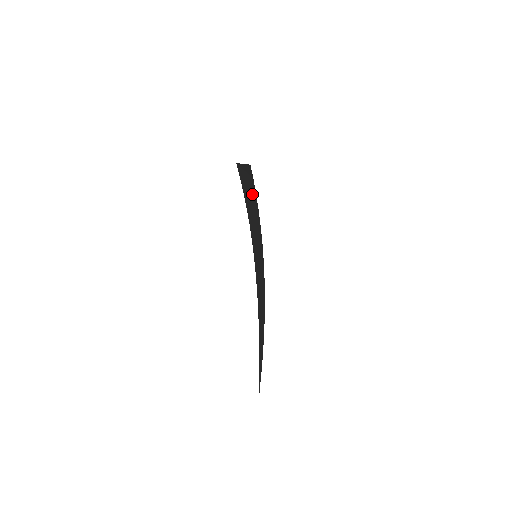
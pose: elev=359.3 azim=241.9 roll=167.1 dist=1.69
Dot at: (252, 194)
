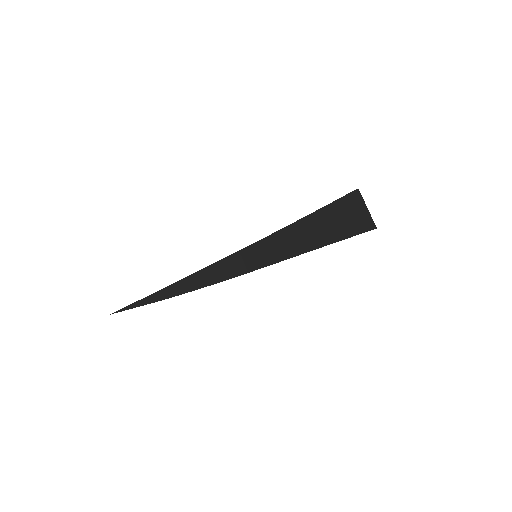
Dot at: (333, 231)
